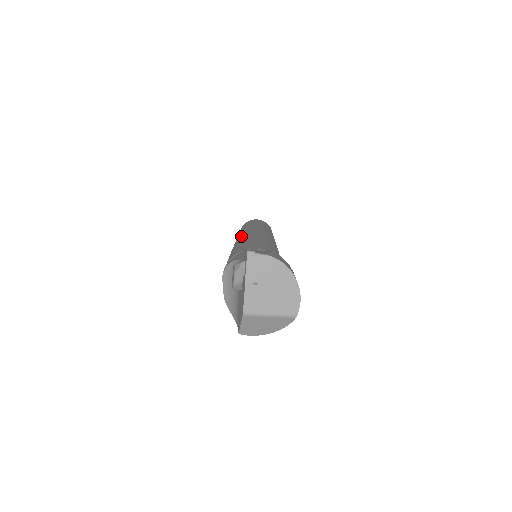
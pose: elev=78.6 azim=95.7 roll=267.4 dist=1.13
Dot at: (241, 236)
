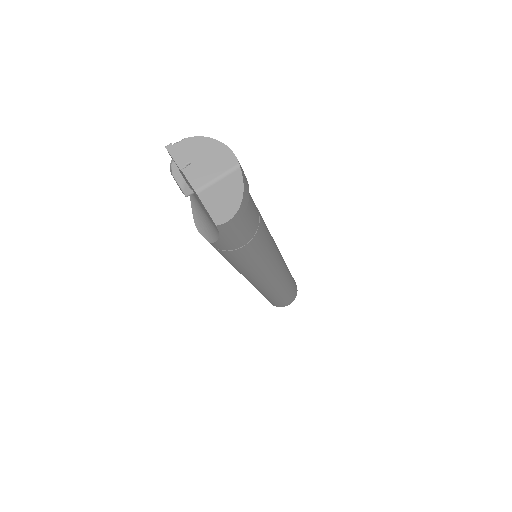
Dot at: occluded
